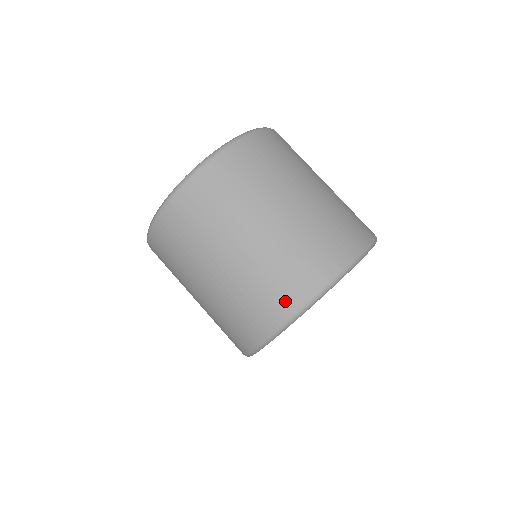
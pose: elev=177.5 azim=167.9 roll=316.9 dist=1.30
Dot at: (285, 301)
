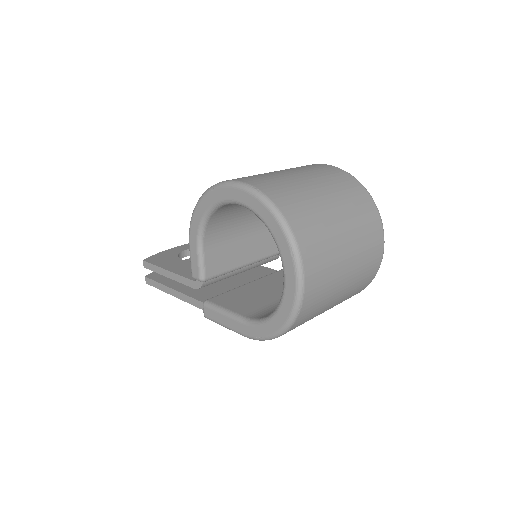
Dot at: (378, 253)
